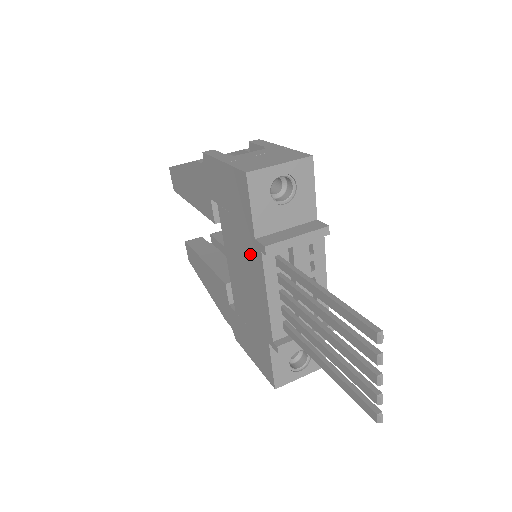
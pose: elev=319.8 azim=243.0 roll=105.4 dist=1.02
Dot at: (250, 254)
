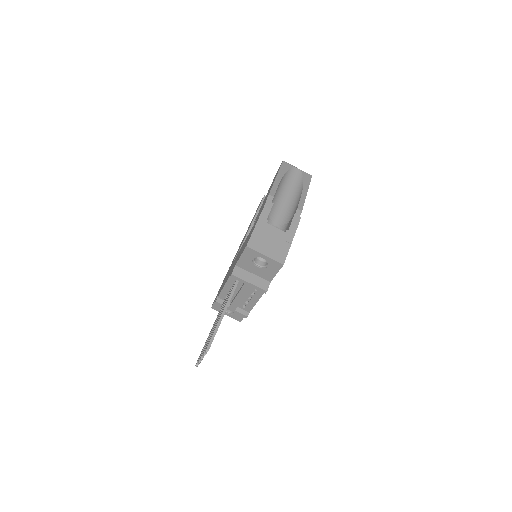
Dot at: occluded
